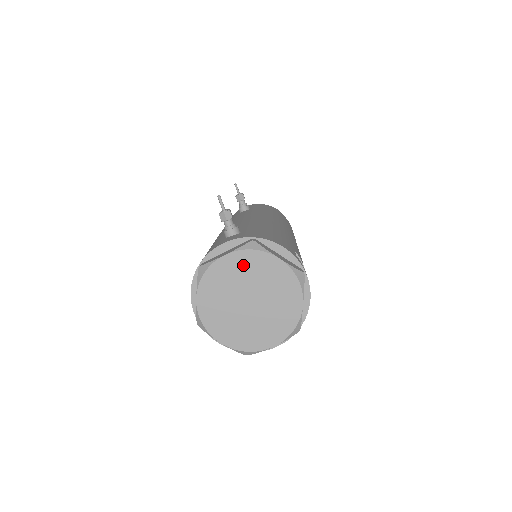
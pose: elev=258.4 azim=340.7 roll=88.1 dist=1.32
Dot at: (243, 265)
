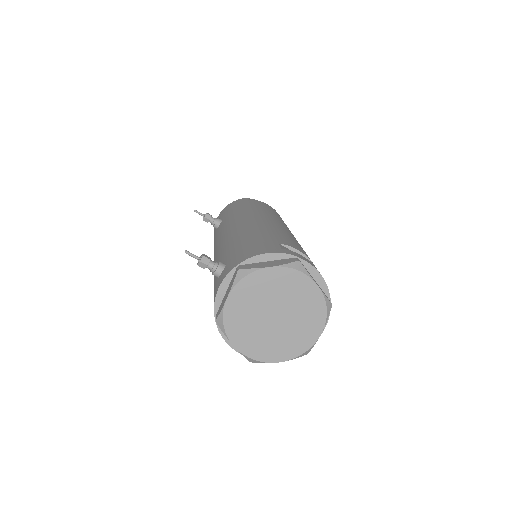
Dot at: (247, 294)
